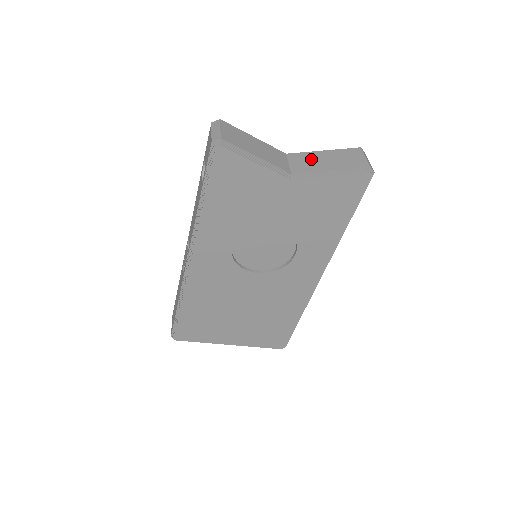
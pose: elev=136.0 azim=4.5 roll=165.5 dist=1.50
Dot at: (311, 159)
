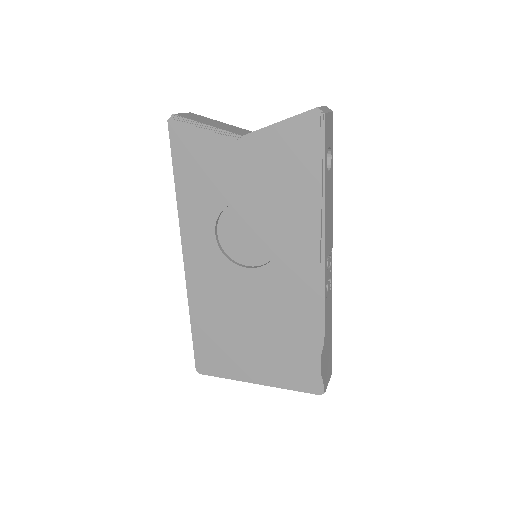
Dot at: occluded
